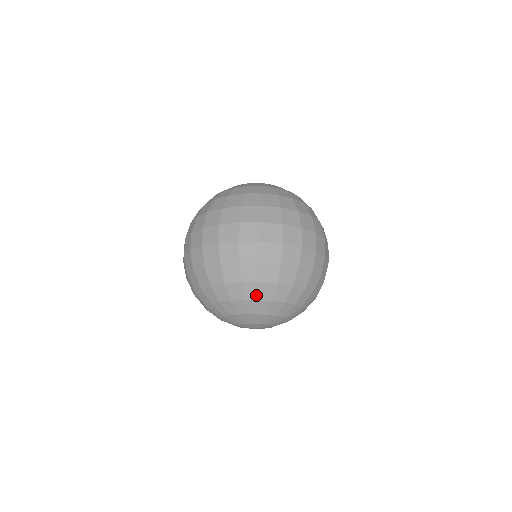
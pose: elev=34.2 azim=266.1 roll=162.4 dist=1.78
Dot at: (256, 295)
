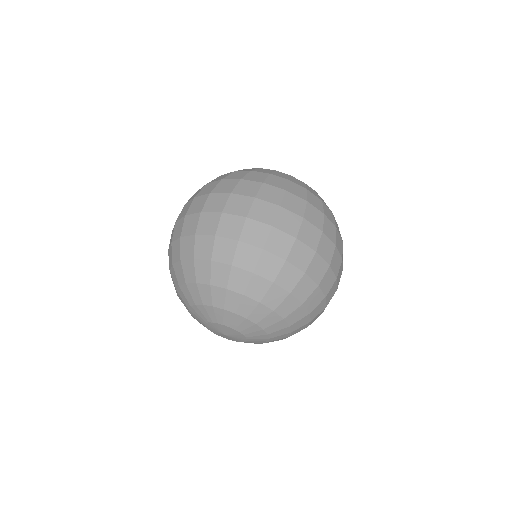
Dot at: (243, 287)
